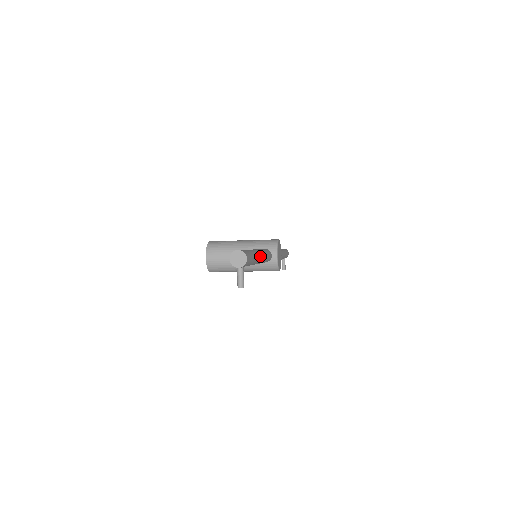
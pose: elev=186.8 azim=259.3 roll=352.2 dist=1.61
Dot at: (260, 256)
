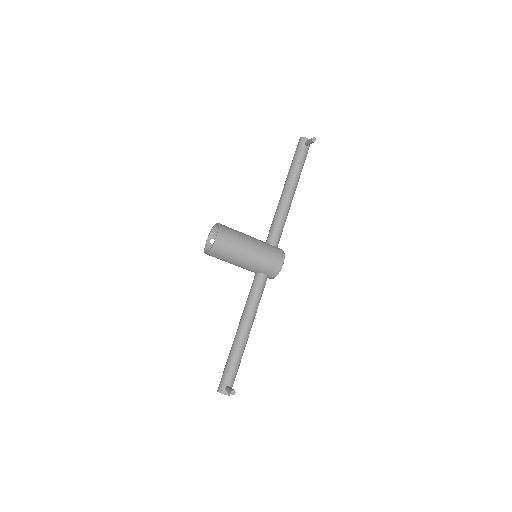
Dot at: occluded
